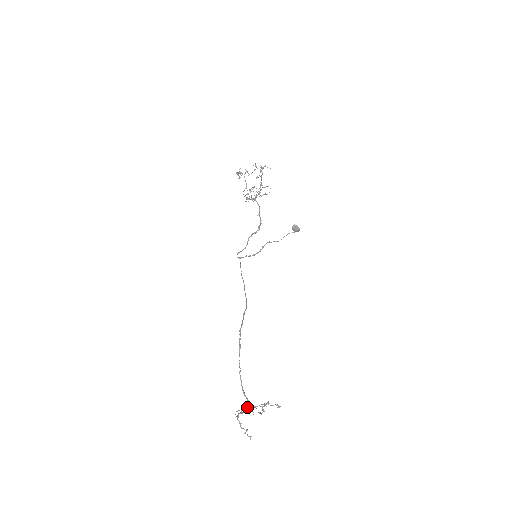
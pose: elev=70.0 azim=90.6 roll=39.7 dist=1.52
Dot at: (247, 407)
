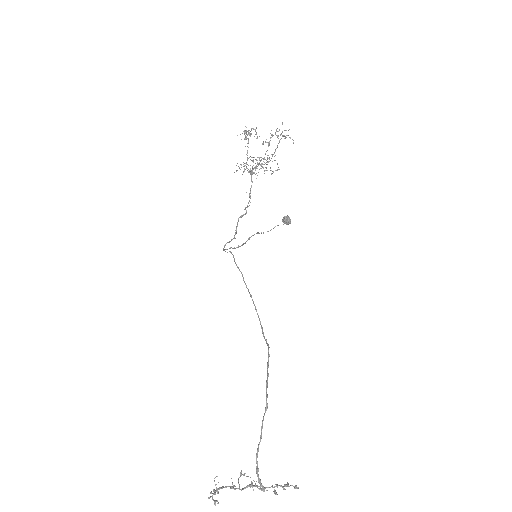
Dot at: (251, 485)
